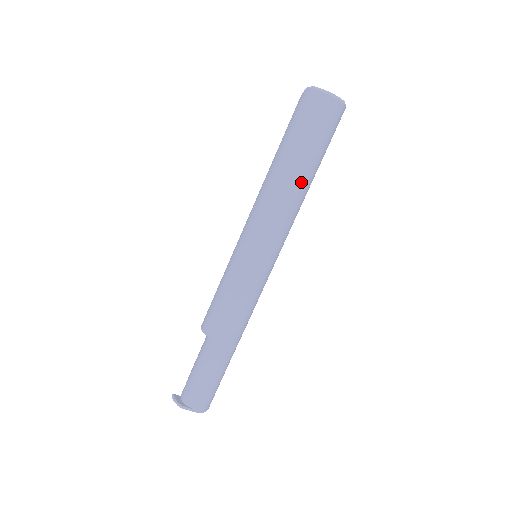
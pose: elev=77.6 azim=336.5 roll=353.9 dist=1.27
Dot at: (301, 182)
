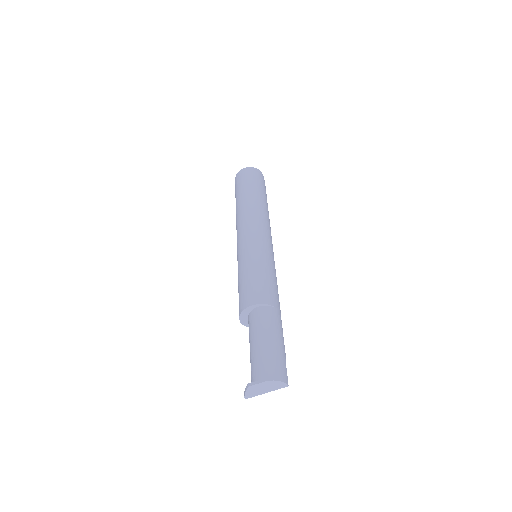
Dot at: (252, 200)
